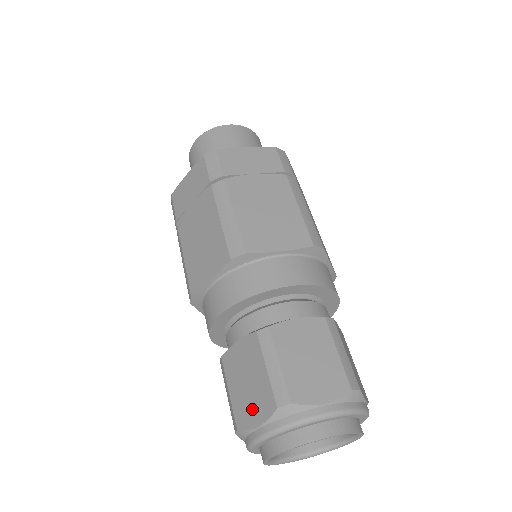
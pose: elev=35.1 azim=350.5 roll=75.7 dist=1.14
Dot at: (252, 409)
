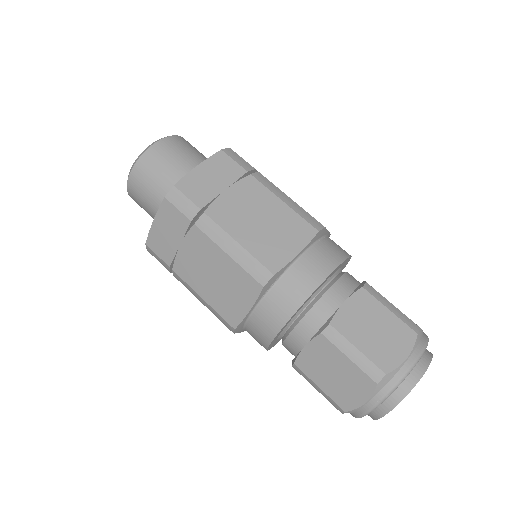
Dot at: (352, 393)
